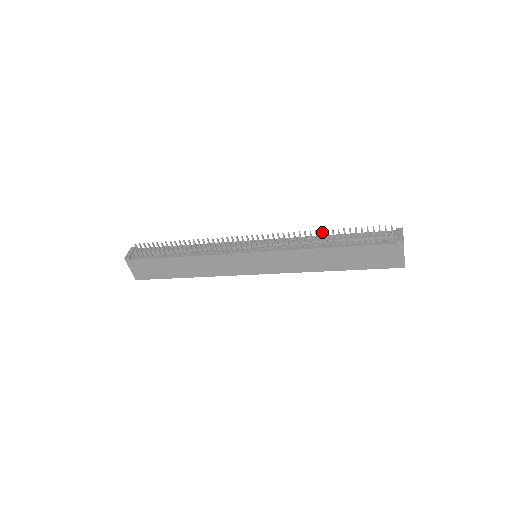
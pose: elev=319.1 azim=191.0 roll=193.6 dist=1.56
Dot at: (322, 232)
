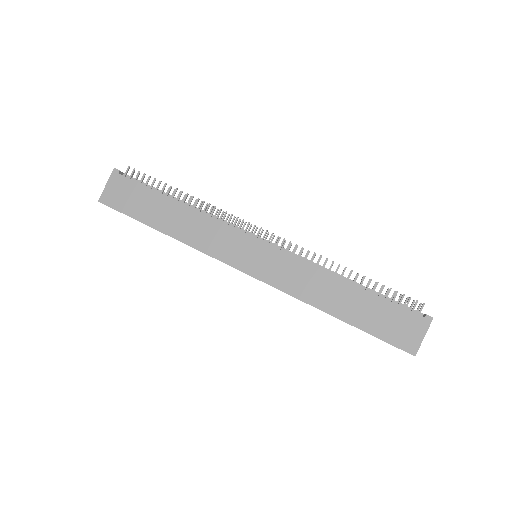
Dot at: occluded
